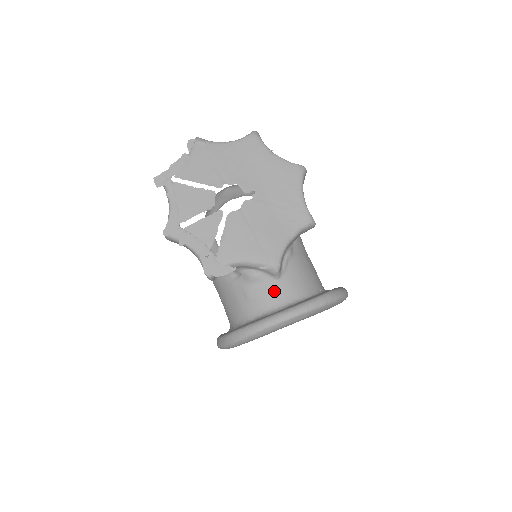
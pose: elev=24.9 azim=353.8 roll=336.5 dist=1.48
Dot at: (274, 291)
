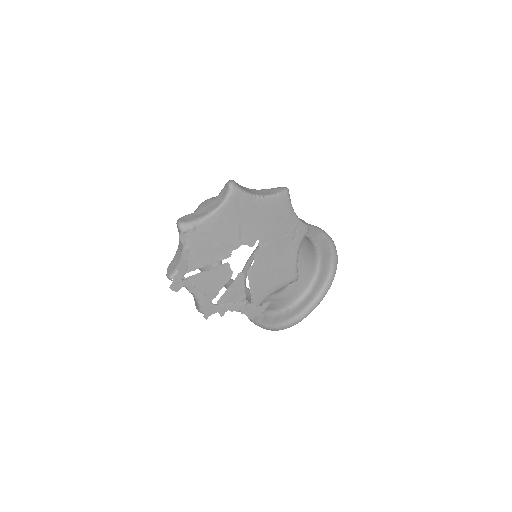
Dot at: (295, 288)
